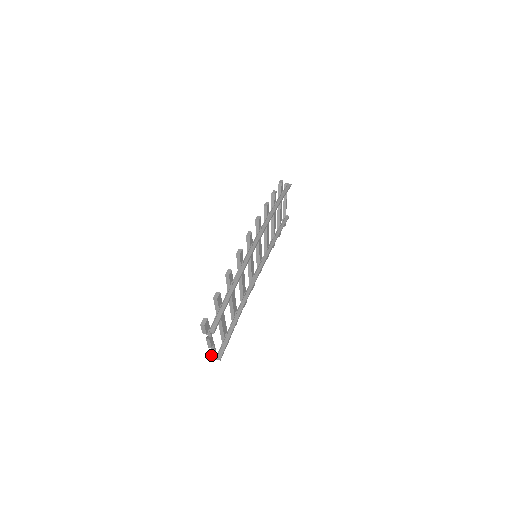
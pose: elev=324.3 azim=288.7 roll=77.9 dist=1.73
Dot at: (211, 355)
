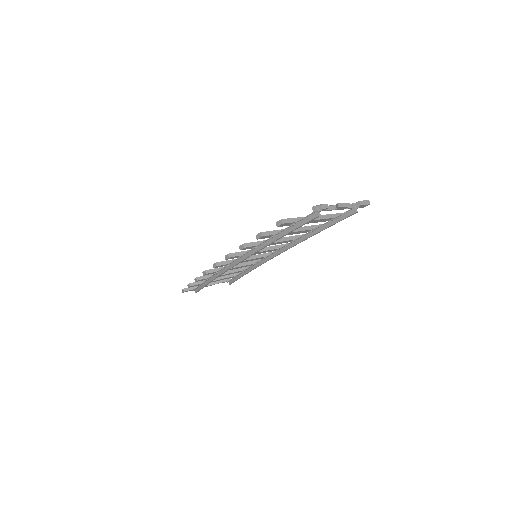
Dot at: occluded
